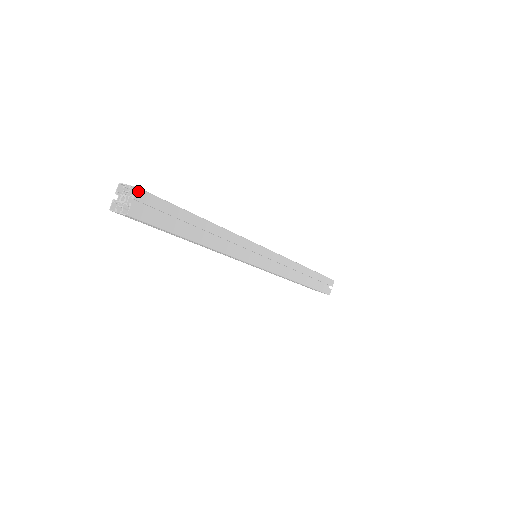
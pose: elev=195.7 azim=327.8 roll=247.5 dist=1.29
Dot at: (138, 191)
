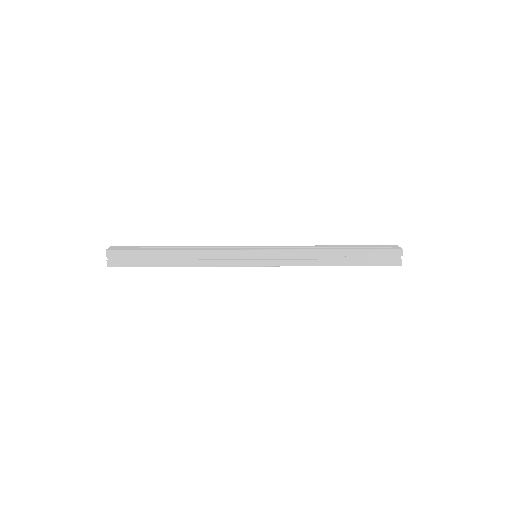
Dot at: (108, 252)
